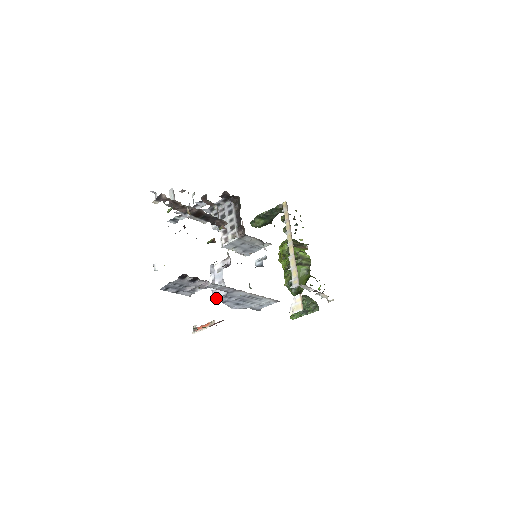
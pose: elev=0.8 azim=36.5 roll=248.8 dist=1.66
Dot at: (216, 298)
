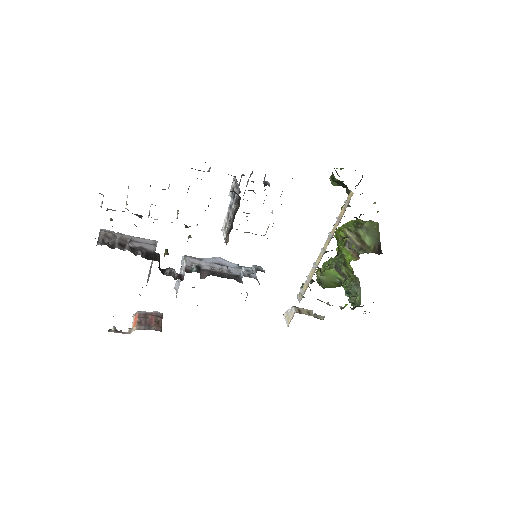
Dot at: (176, 290)
